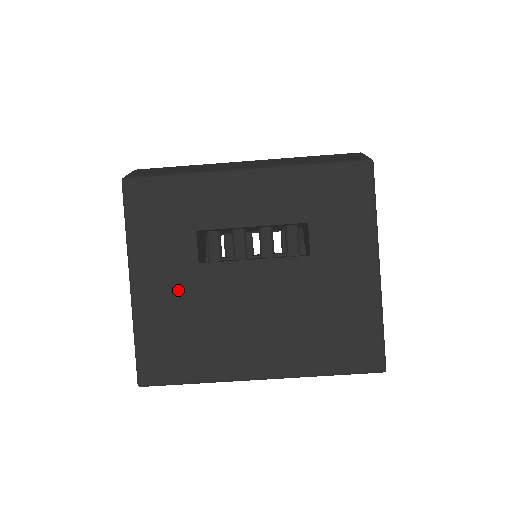
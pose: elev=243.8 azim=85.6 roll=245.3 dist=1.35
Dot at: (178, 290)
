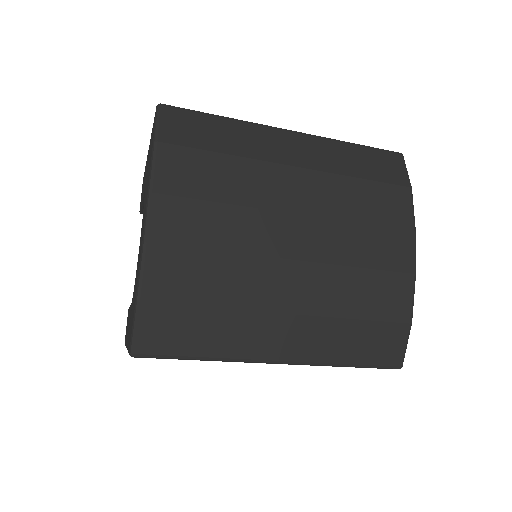
Dot at: occluded
